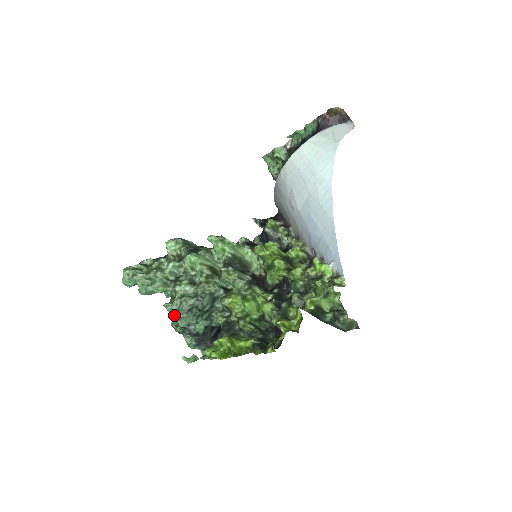
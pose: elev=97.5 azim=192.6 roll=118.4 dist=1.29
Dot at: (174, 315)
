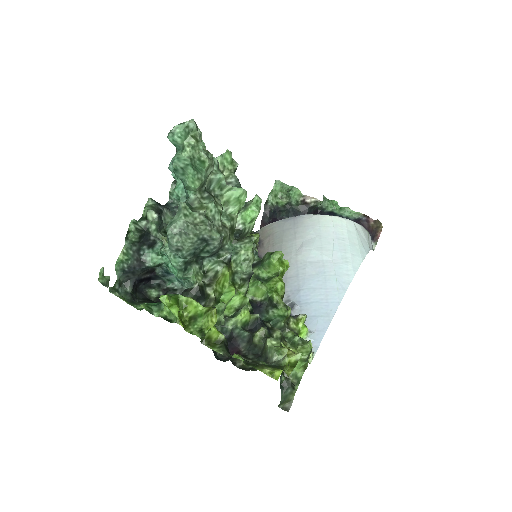
Dot at: (183, 225)
